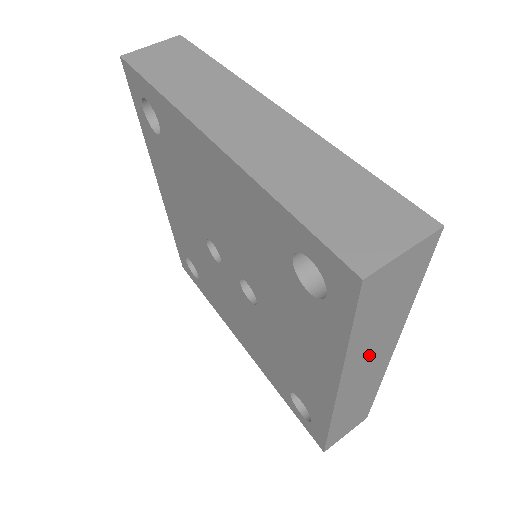
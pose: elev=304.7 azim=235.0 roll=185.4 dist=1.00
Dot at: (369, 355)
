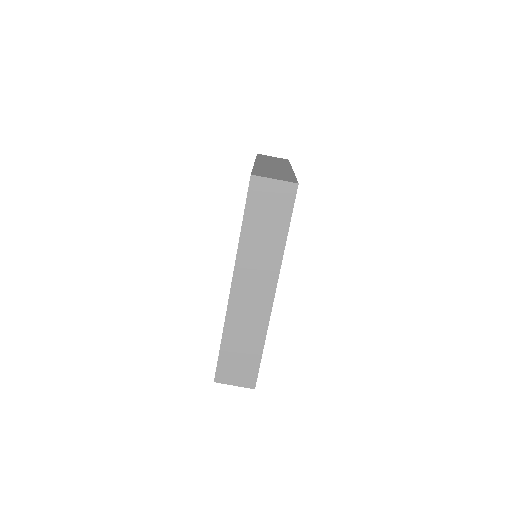
Dot at: occluded
